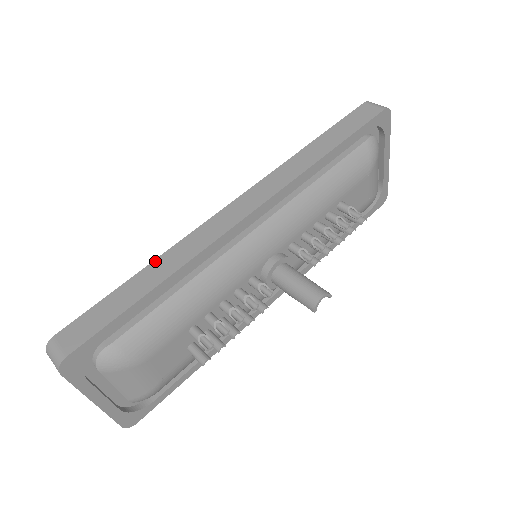
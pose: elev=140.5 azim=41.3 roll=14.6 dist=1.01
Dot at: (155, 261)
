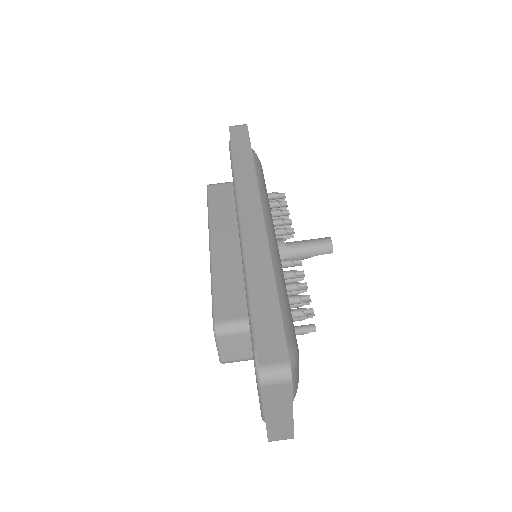
Dot at: (249, 274)
